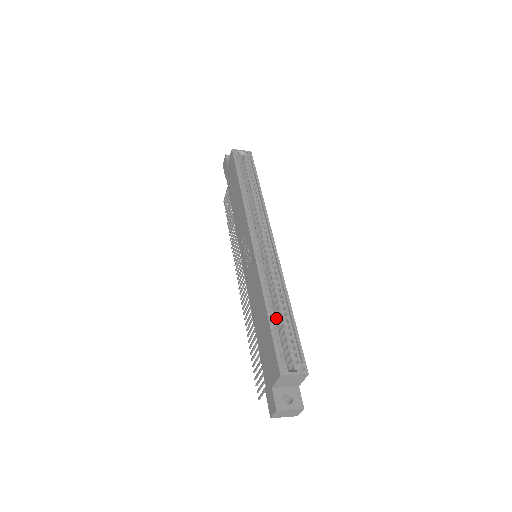
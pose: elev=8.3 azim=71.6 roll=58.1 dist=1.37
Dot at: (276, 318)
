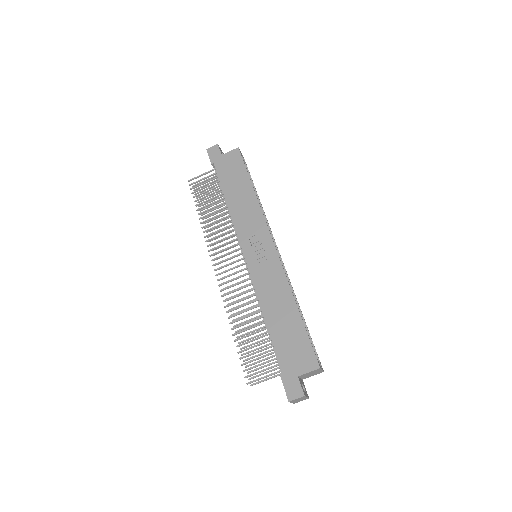
Dot at: occluded
